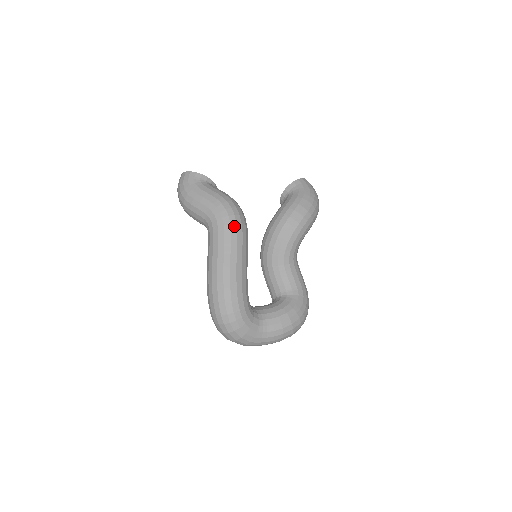
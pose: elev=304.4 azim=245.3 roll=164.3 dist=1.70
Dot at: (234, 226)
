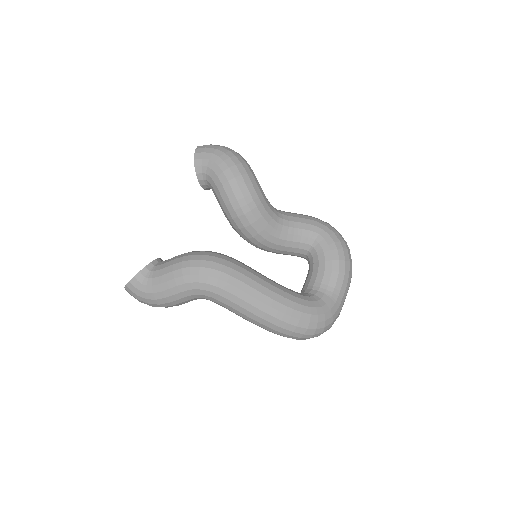
Dot at: (223, 276)
